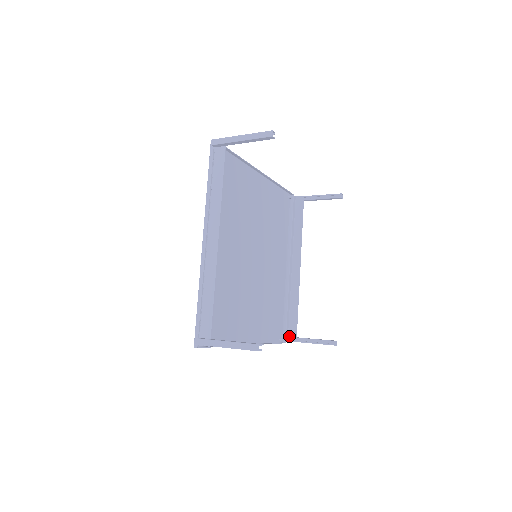
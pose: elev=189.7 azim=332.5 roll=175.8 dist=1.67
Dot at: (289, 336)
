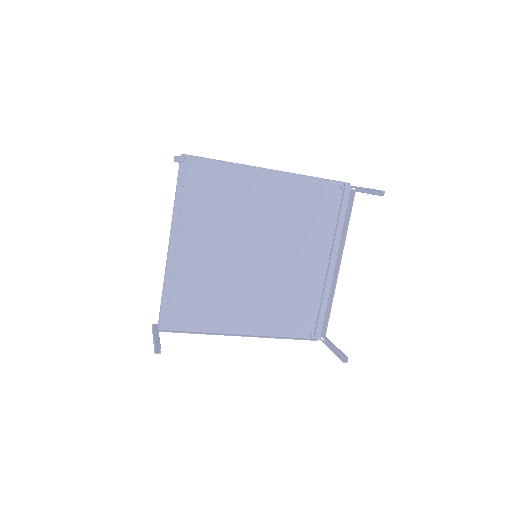
Dot at: (321, 335)
